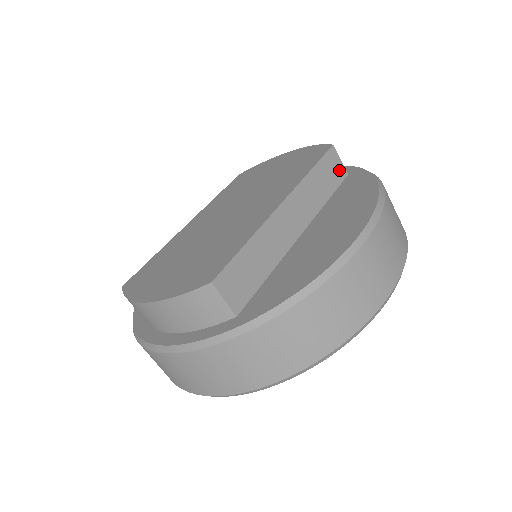
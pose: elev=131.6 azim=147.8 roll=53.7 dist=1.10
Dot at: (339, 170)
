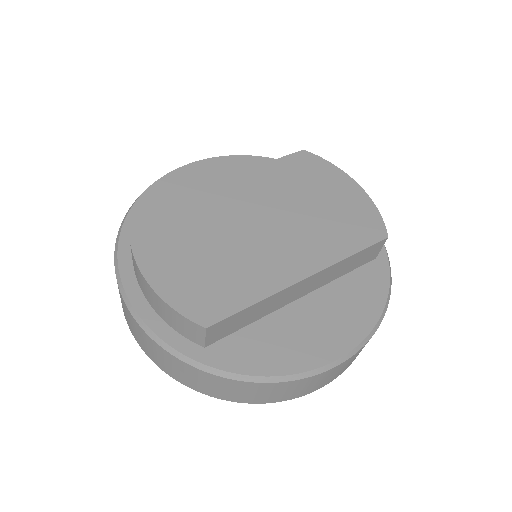
Dot at: (373, 255)
